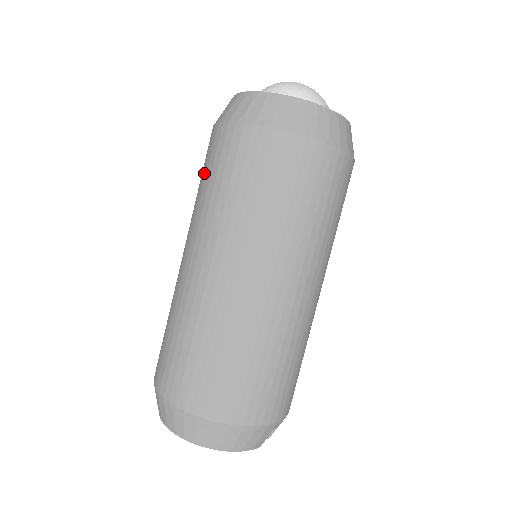
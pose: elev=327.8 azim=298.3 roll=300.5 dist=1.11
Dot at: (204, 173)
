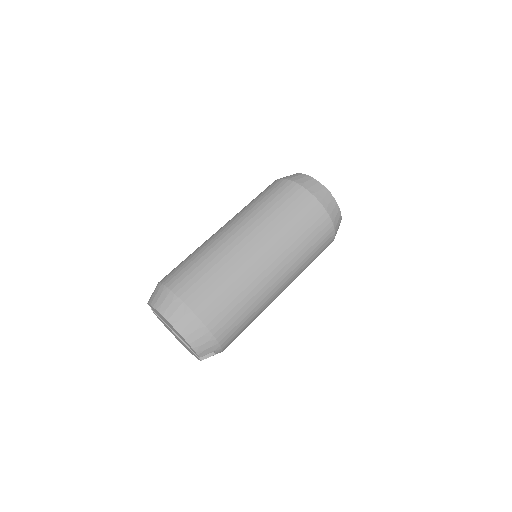
Dot at: (263, 196)
